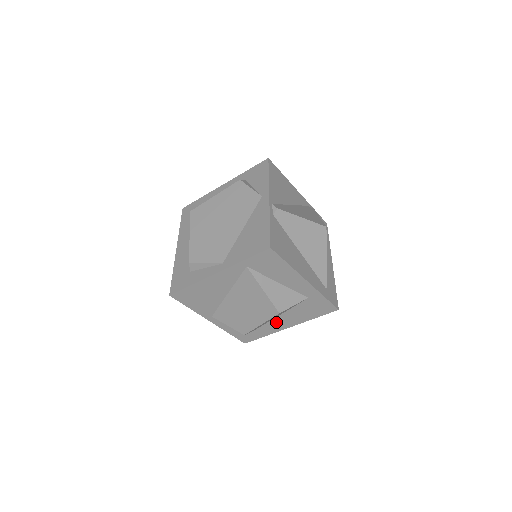
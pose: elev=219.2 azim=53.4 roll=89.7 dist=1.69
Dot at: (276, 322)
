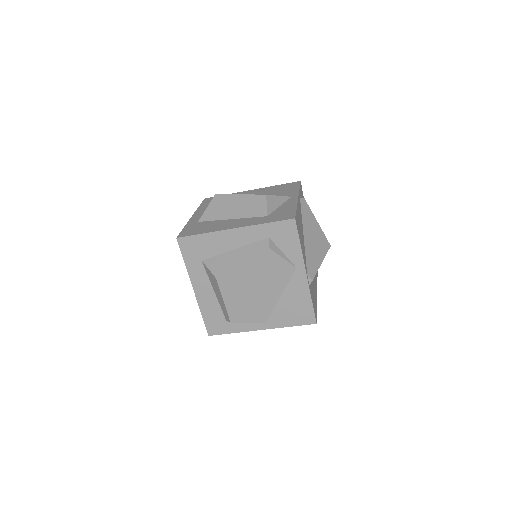
Dot at: occluded
